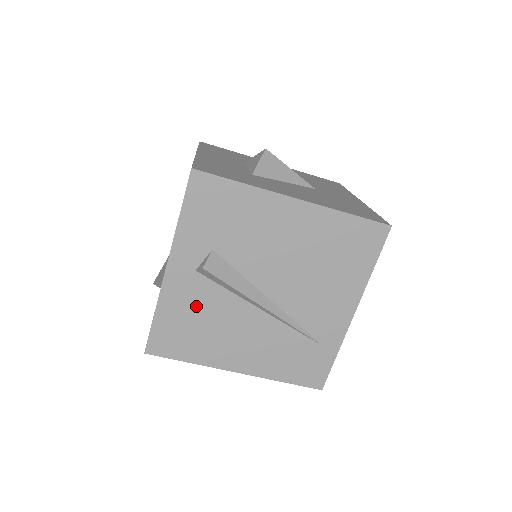
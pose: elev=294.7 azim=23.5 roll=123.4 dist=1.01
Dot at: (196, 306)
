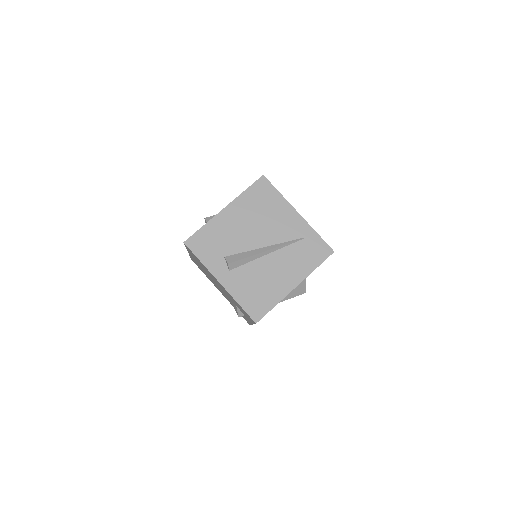
Dot at: (247, 282)
